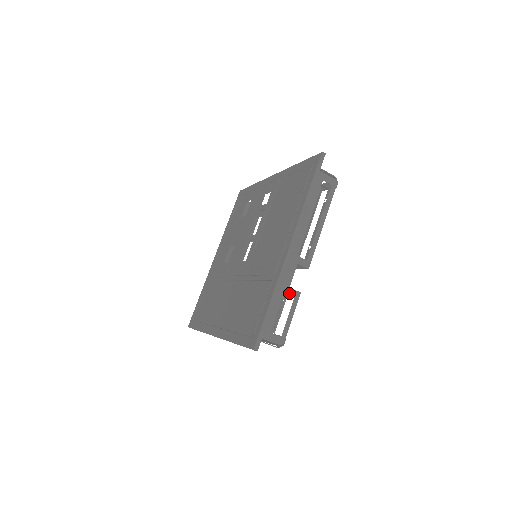
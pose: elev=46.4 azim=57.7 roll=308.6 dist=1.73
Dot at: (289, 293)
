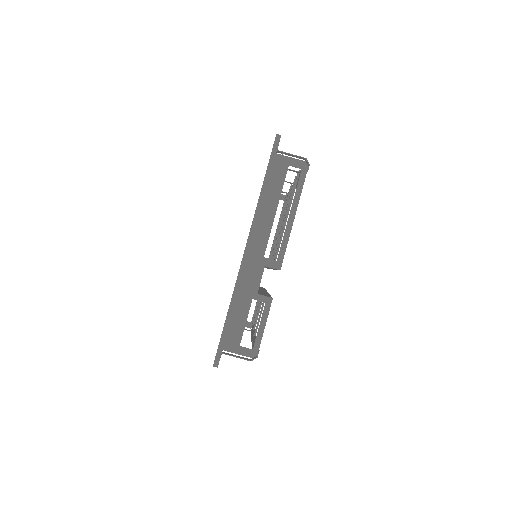
Dot at: (258, 300)
